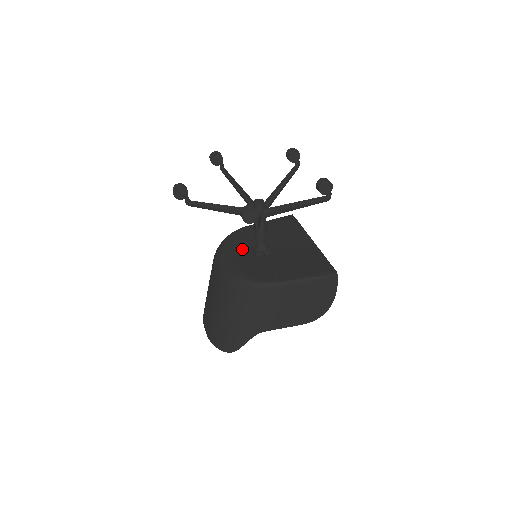
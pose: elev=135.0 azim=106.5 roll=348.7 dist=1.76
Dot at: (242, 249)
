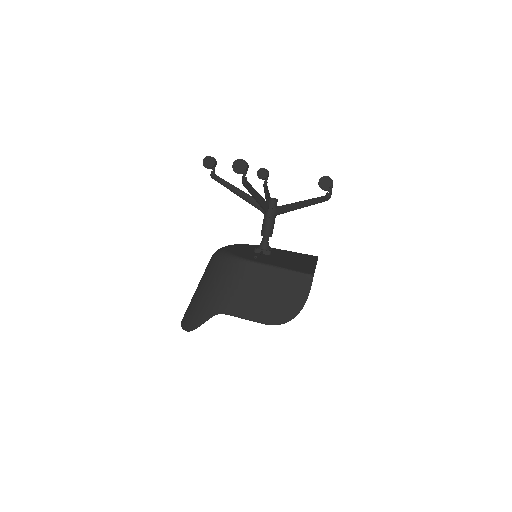
Dot at: (248, 248)
